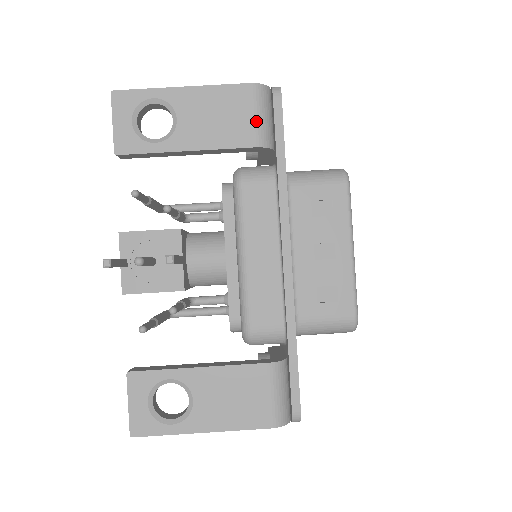
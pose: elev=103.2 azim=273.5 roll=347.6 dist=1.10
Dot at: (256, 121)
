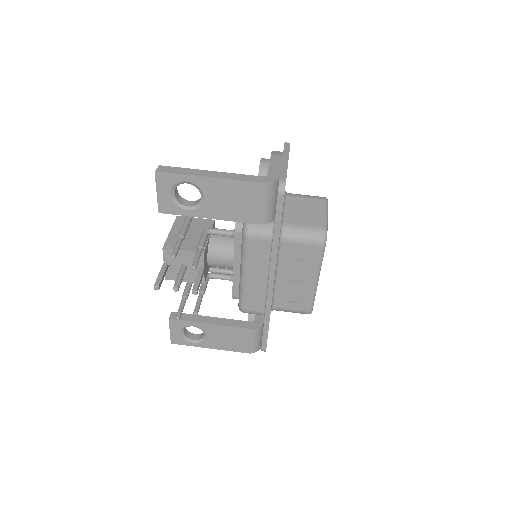
Dot at: (262, 208)
